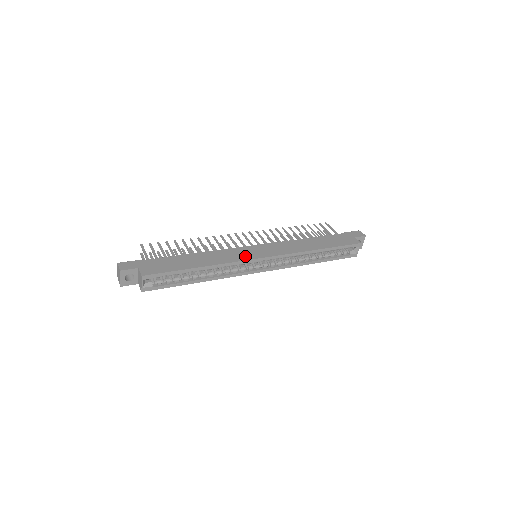
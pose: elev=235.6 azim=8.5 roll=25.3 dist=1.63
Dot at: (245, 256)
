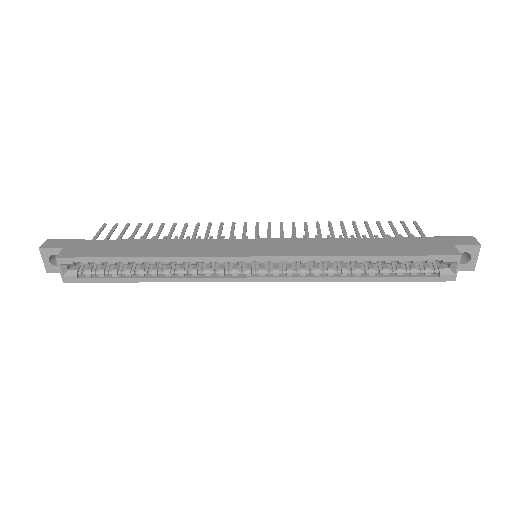
Dot at: (225, 251)
